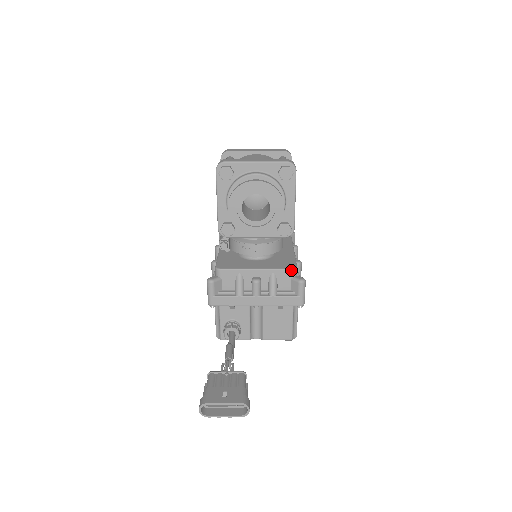
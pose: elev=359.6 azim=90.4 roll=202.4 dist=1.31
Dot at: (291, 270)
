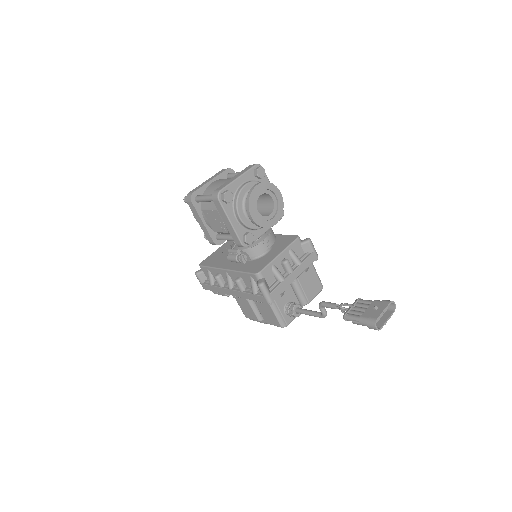
Dot at: (298, 239)
